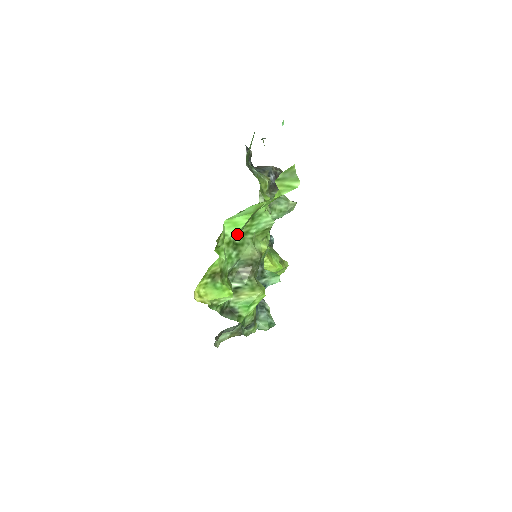
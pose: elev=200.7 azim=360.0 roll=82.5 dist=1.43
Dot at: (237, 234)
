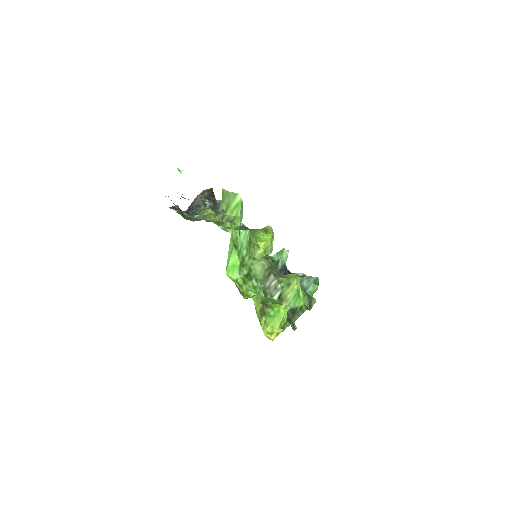
Dot at: (241, 269)
